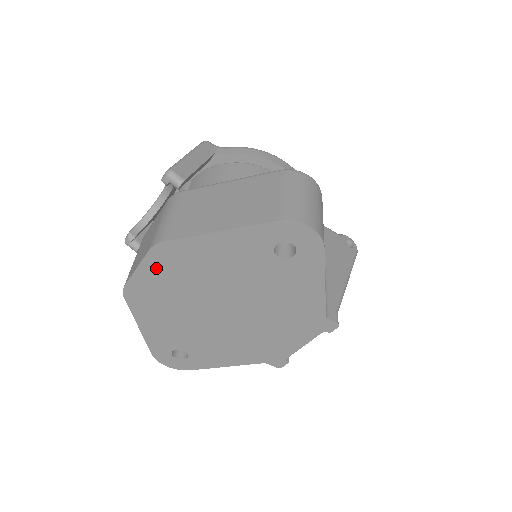
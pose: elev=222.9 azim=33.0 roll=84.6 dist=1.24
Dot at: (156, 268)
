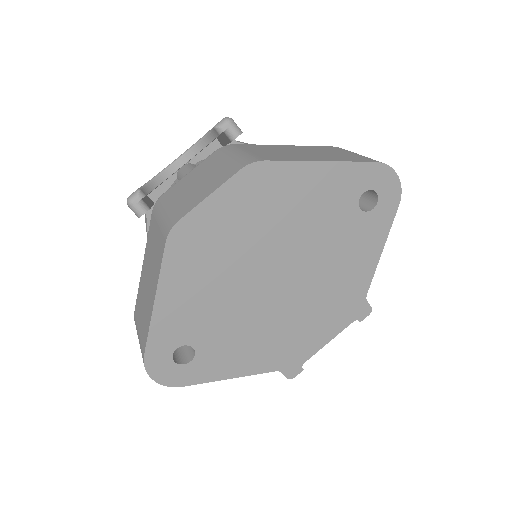
Dot at: (234, 199)
